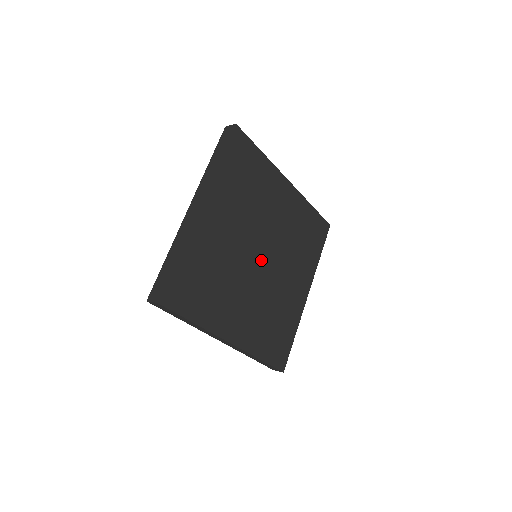
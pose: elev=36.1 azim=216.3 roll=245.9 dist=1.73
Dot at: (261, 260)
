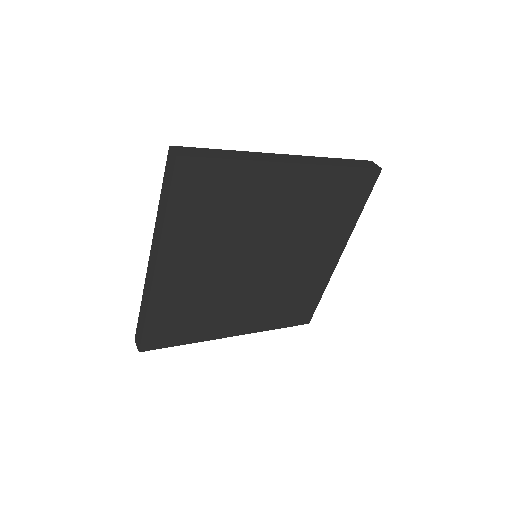
Dot at: (260, 264)
